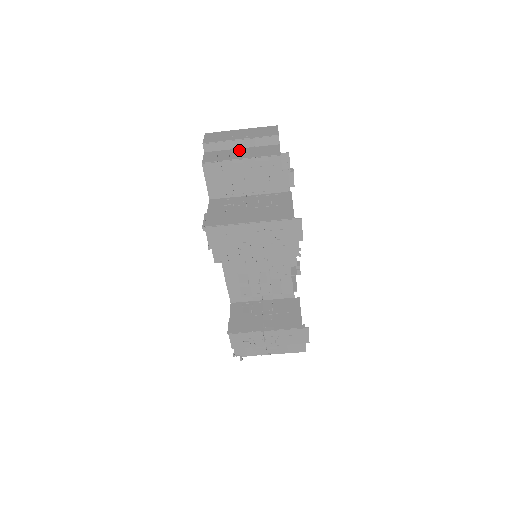
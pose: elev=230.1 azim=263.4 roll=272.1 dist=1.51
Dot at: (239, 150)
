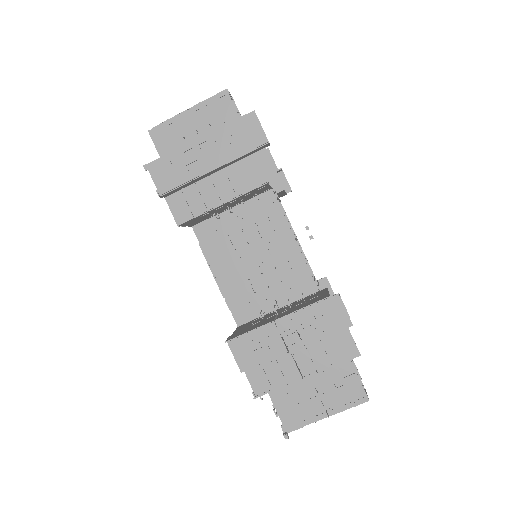
Dot at: occluded
